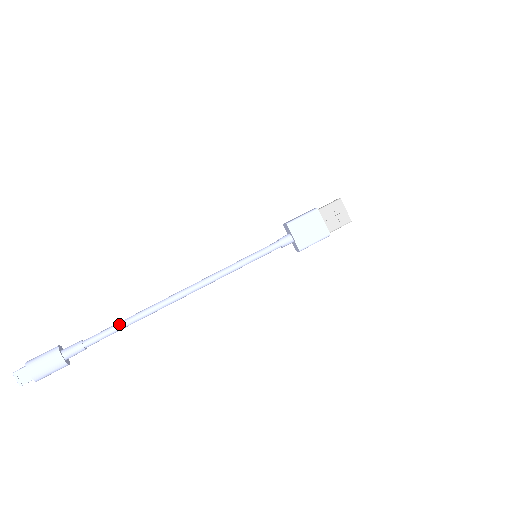
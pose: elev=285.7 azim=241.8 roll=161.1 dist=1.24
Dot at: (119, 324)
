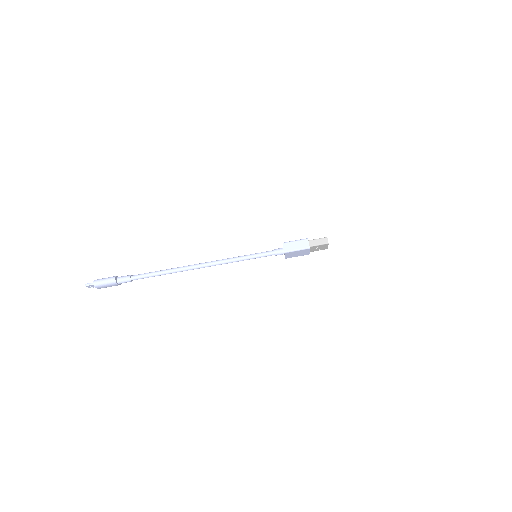
Dot at: (156, 275)
